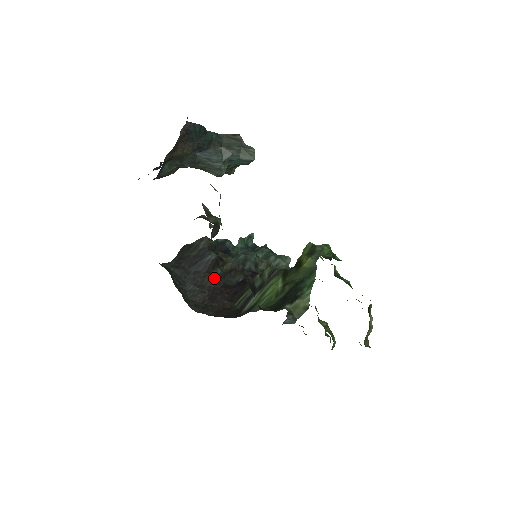
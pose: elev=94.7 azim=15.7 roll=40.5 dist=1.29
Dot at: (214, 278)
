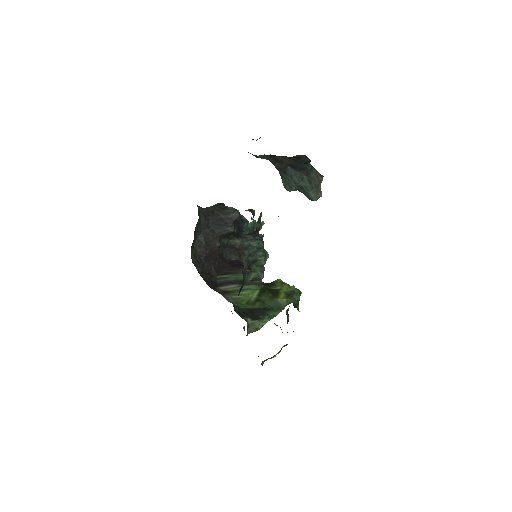
Dot at: (220, 245)
